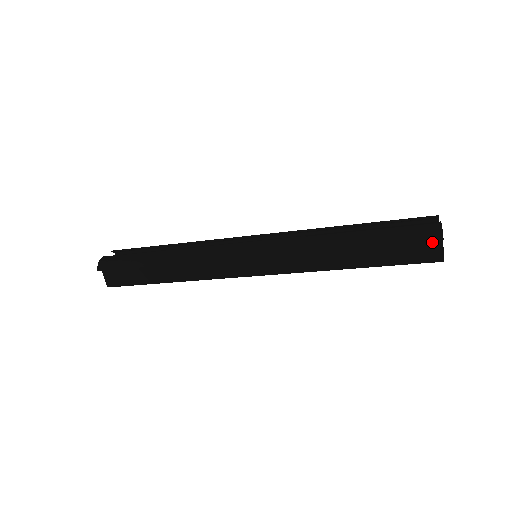
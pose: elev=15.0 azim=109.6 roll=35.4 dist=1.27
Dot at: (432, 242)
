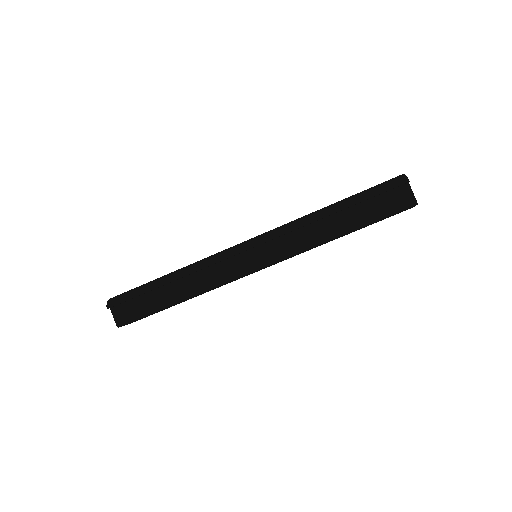
Dot at: (402, 189)
